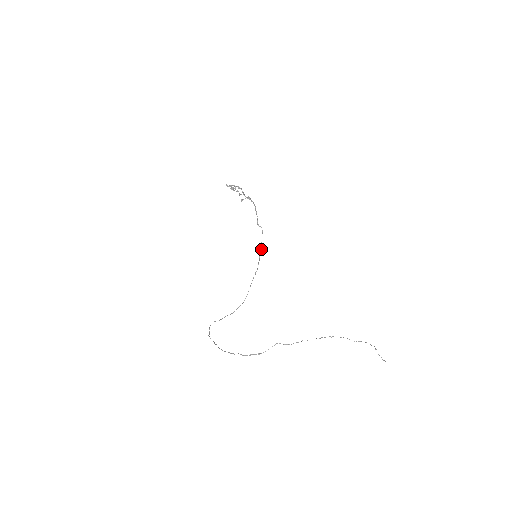
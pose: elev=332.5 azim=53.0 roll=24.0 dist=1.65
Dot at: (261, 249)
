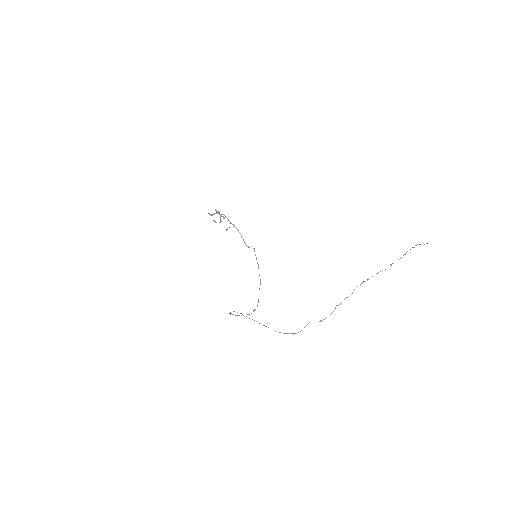
Dot at: (258, 265)
